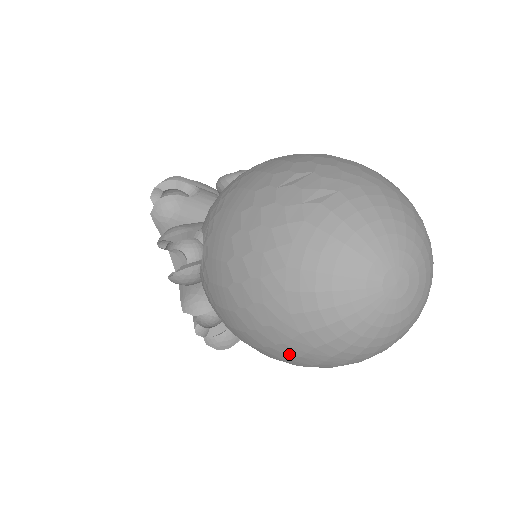
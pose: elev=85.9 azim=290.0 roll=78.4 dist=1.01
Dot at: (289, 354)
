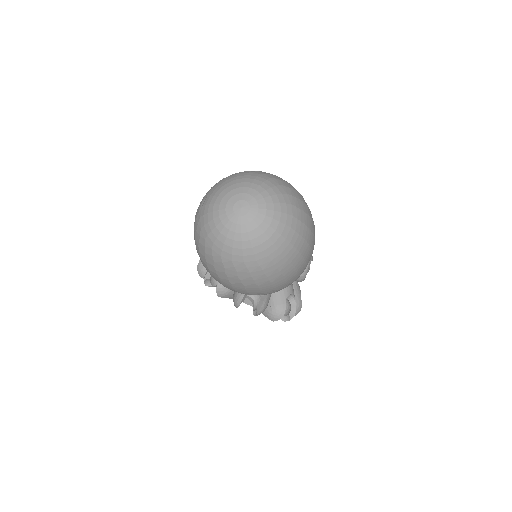
Dot at: (247, 276)
